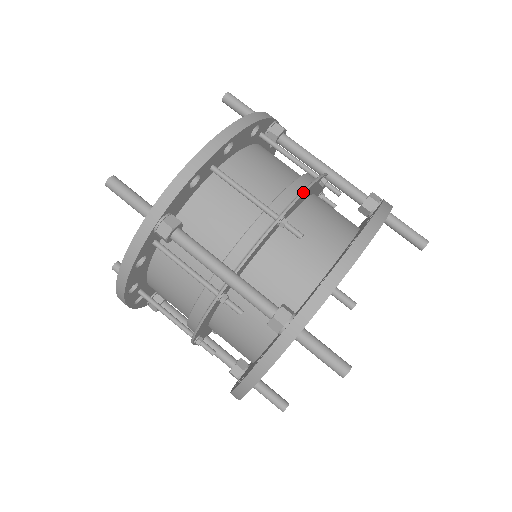
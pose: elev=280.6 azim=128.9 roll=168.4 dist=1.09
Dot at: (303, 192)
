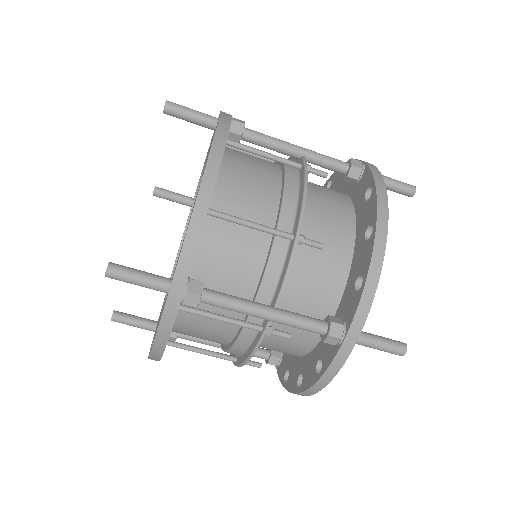
Dot at: (245, 363)
